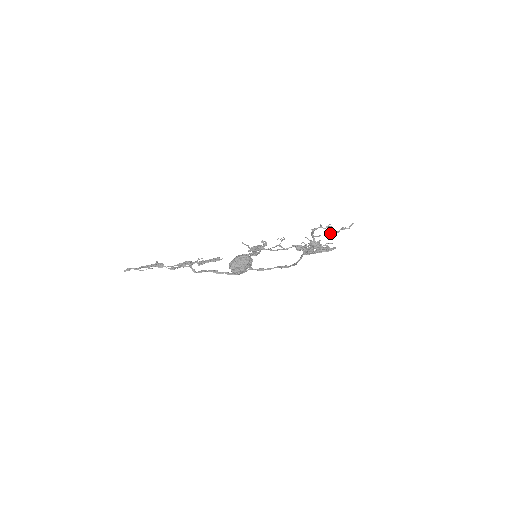
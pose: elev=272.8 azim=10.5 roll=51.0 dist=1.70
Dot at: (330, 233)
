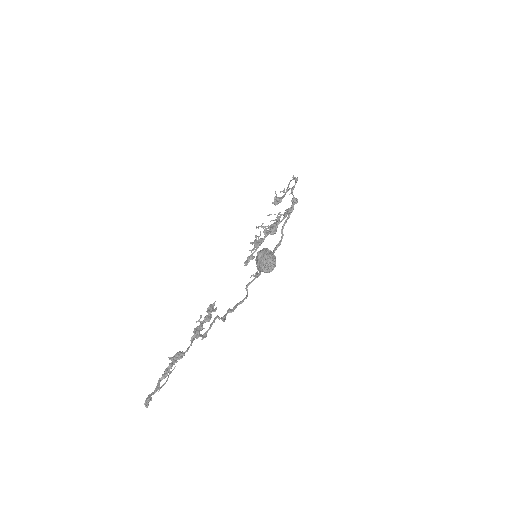
Dot at: (275, 204)
